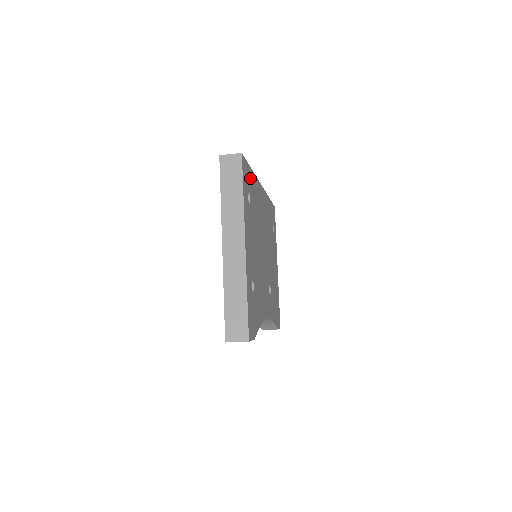
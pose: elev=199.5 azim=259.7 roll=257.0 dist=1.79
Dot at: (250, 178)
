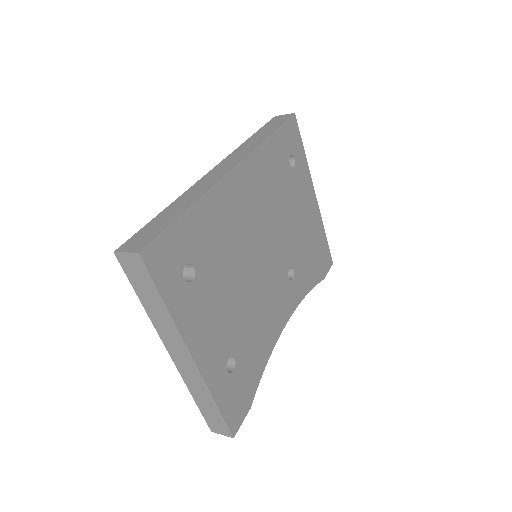
Dot at: (185, 233)
